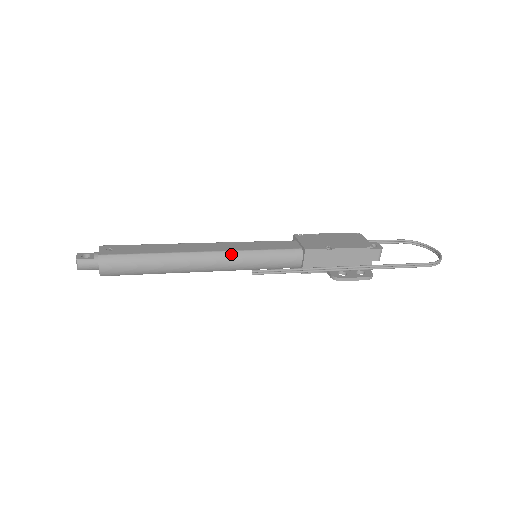
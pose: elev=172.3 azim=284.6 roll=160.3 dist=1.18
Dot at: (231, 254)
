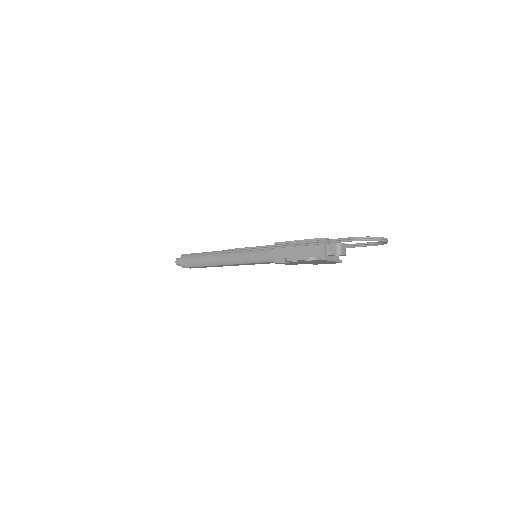
Dot at: occluded
